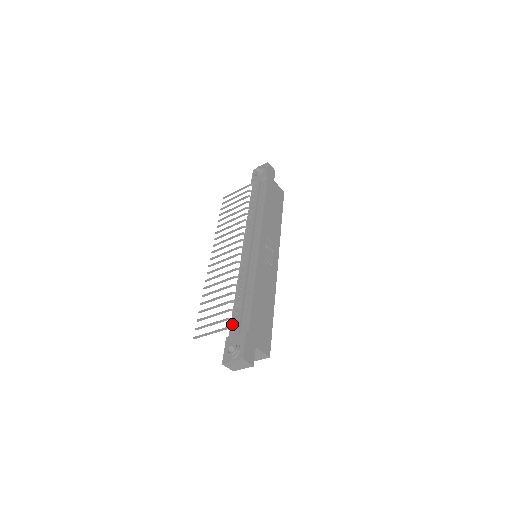
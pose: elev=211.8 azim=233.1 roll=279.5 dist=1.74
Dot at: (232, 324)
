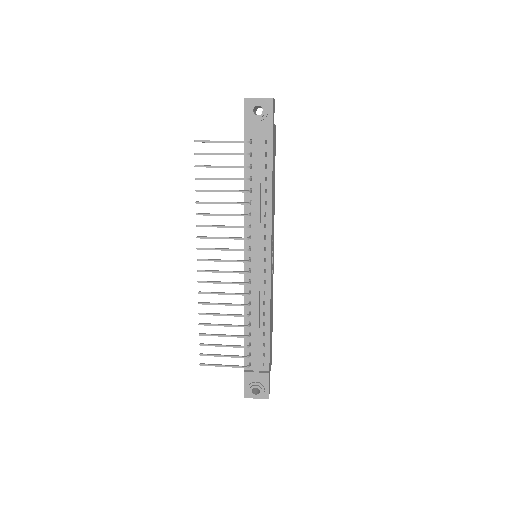
Dot at: occluded
